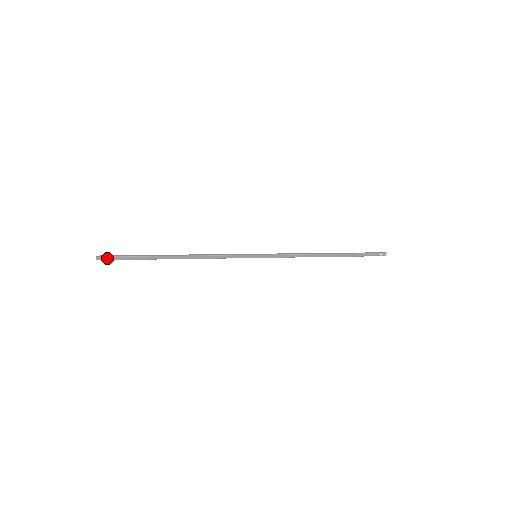
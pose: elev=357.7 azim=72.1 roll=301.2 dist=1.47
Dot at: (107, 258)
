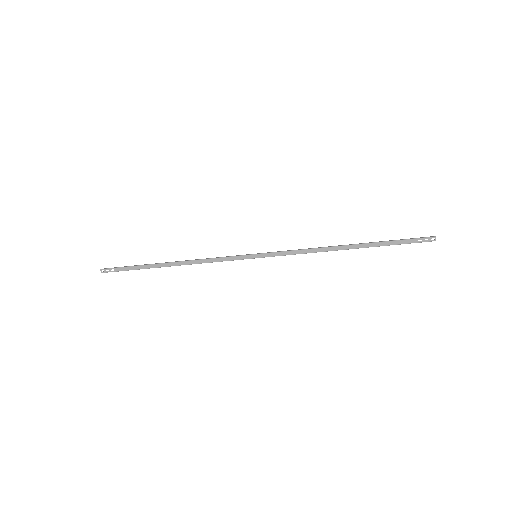
Dot at: (110, 270)
